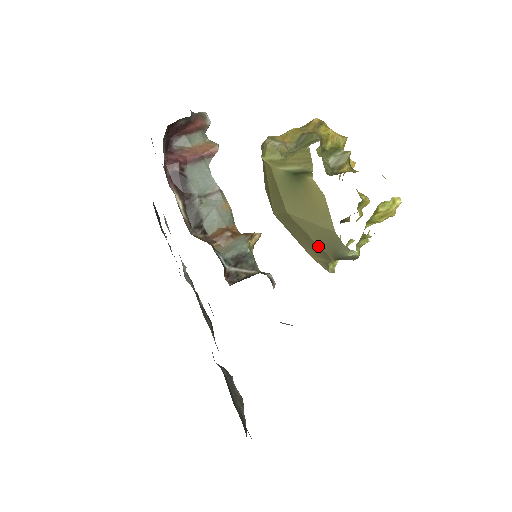
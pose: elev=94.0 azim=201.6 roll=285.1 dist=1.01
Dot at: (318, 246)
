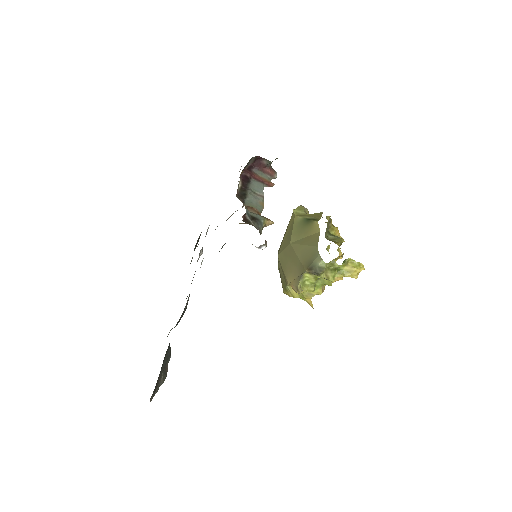
Dot at: (300, 262)
